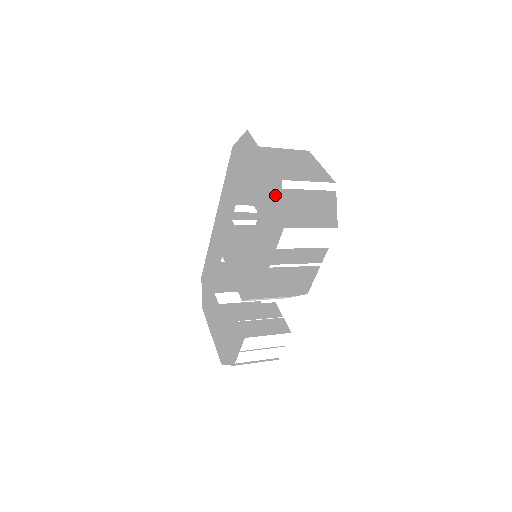
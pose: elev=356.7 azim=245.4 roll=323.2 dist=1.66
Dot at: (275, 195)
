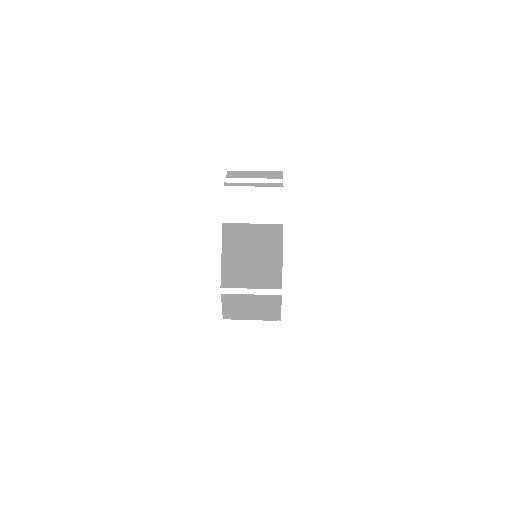
Dot at: occluded
